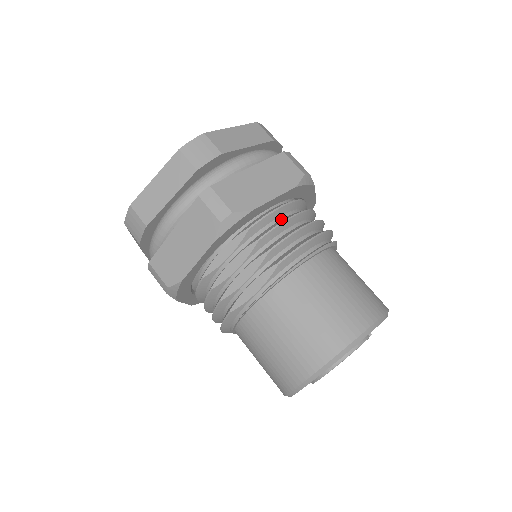
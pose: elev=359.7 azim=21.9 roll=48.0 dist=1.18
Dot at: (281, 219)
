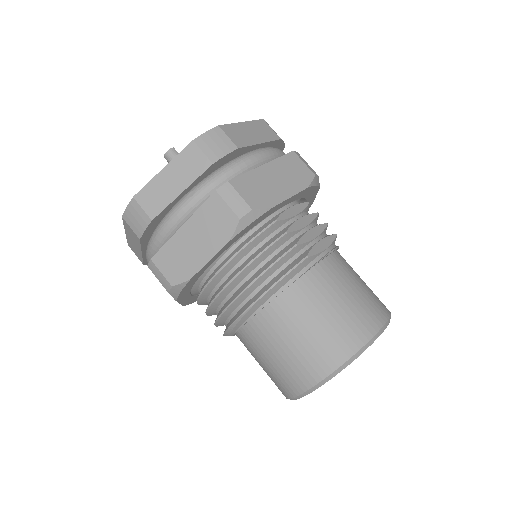
Dot at: occluded
